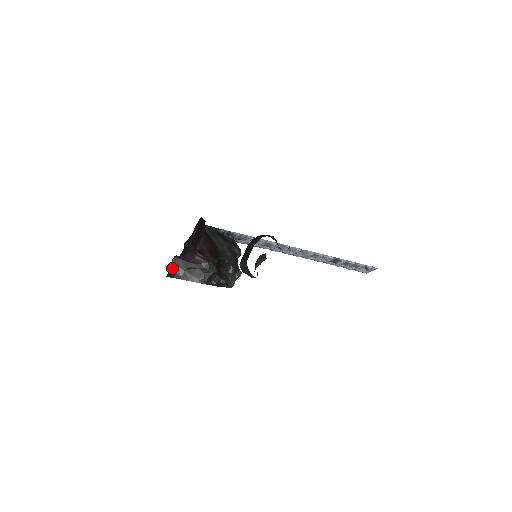
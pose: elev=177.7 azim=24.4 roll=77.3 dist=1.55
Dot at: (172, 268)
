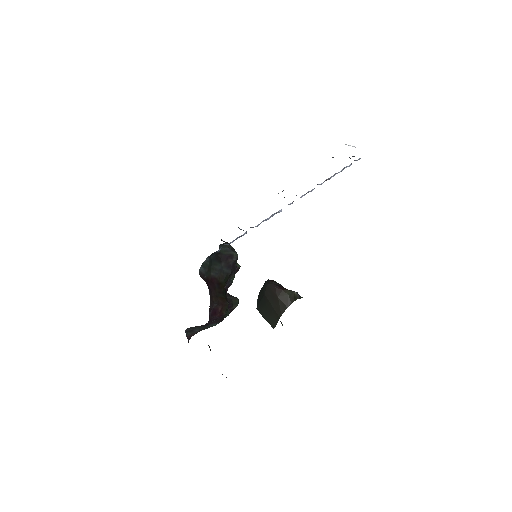
Dot at: occluded
